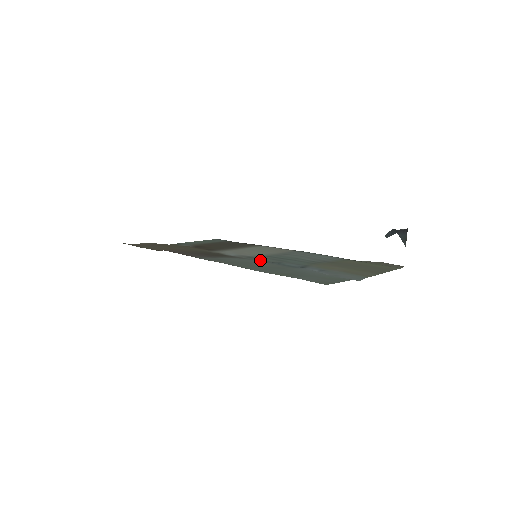
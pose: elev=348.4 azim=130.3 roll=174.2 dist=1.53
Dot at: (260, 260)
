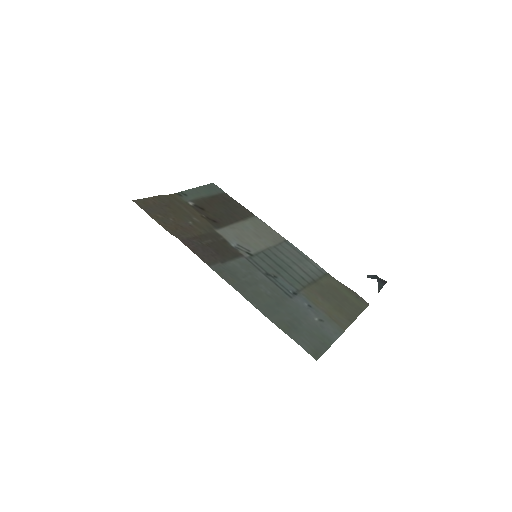
Dot at: (260, 266)
